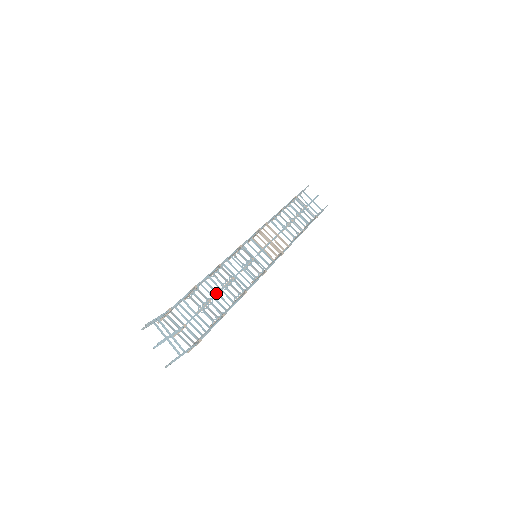
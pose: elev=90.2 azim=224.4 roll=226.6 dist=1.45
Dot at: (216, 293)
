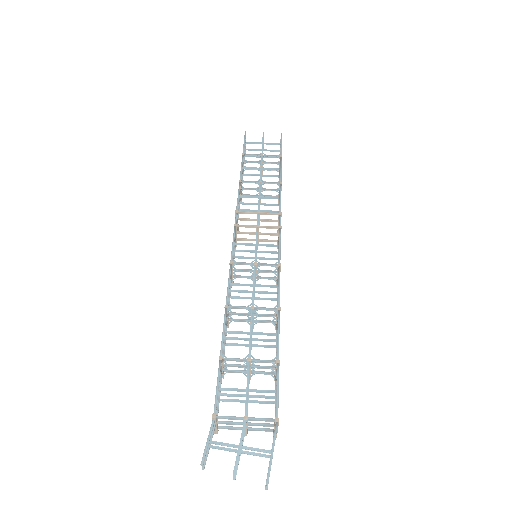
Dot at: occluded
